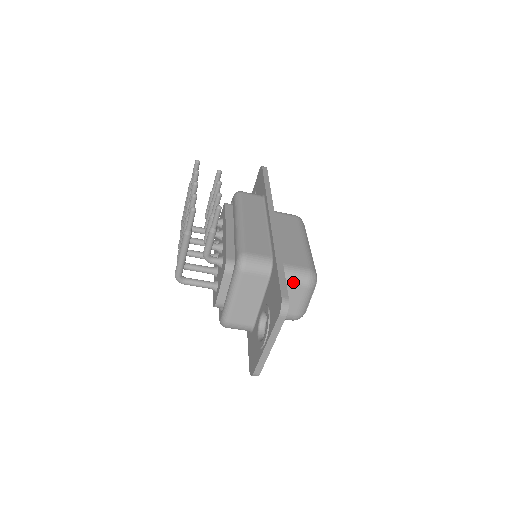
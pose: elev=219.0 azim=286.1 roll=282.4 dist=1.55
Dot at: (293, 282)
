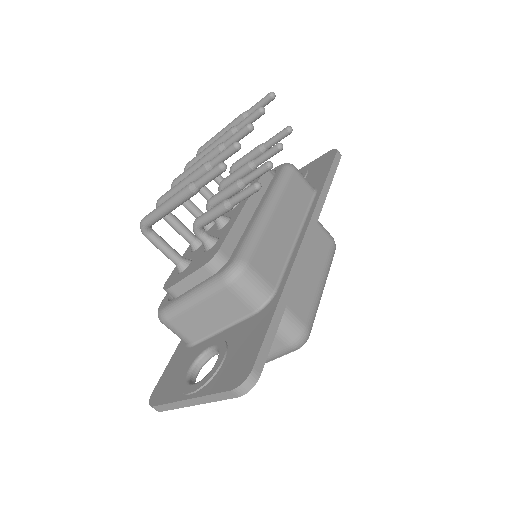
Dot at: (277, 331)
